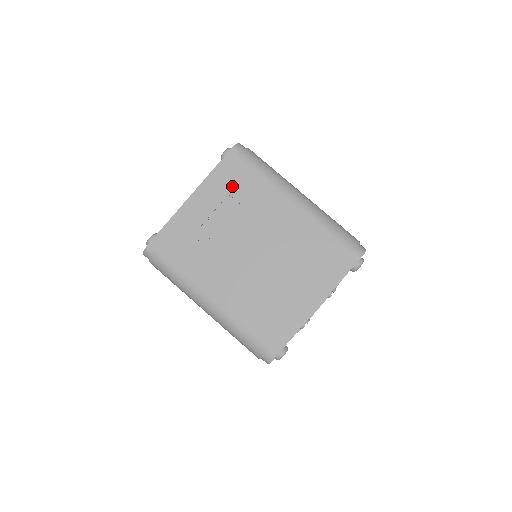
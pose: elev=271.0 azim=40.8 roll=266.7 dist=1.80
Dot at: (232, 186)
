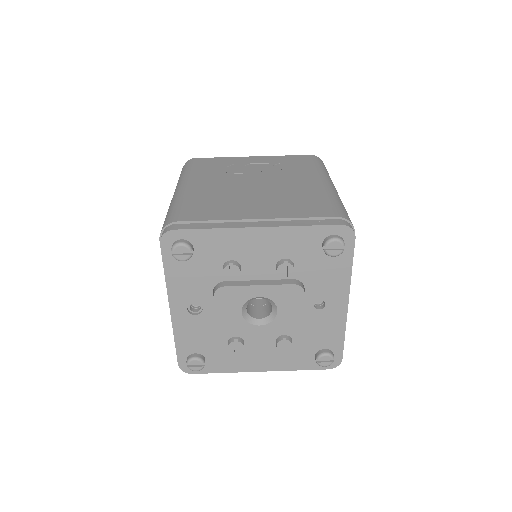
Dot at: (288, 161)
